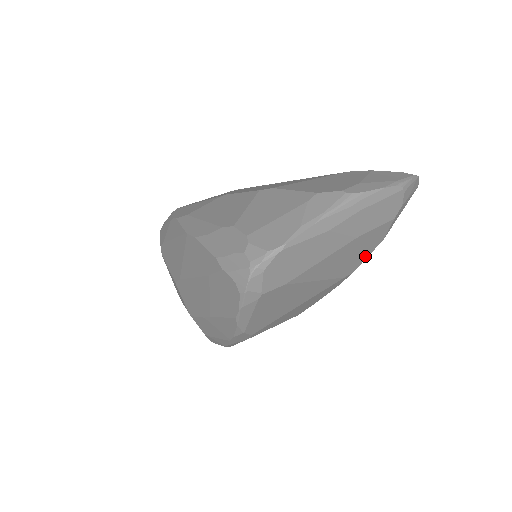
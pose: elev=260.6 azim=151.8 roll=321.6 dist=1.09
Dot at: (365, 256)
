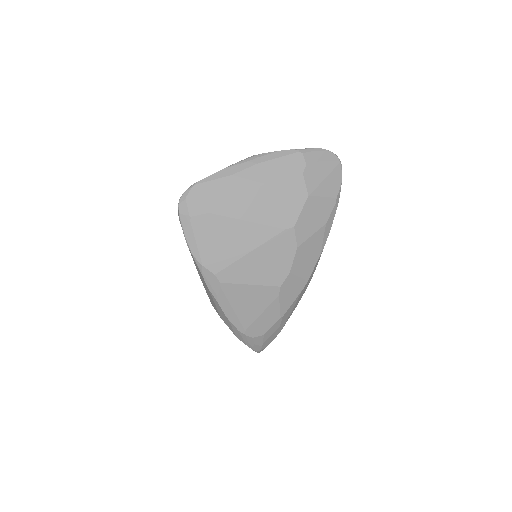
Dot at: (297, 210)
